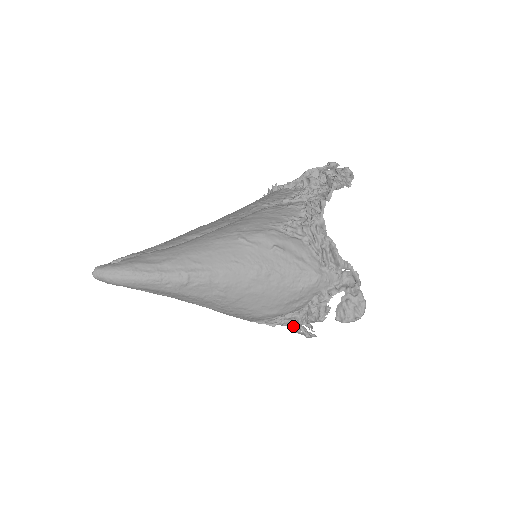
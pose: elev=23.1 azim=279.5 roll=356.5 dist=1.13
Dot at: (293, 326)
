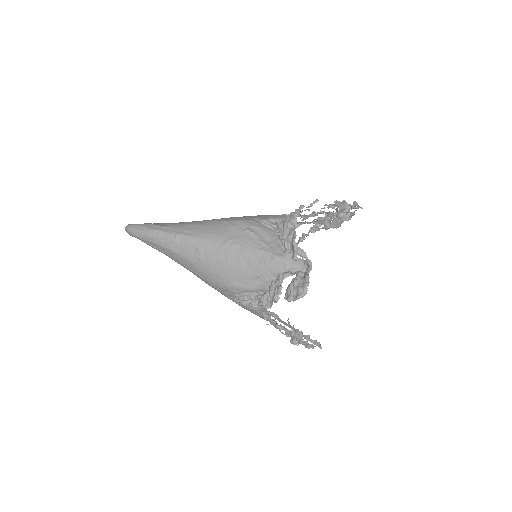
Dot at: (273, 322)
